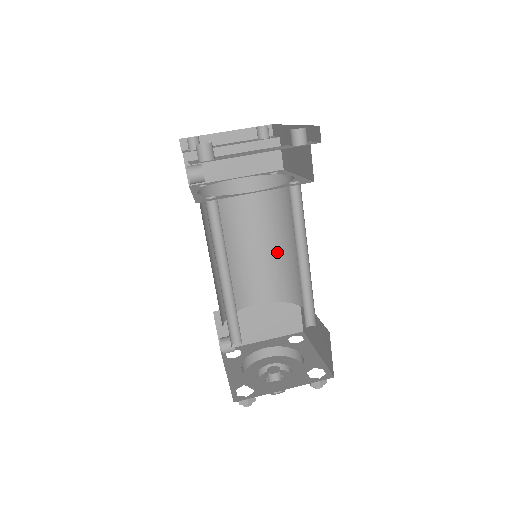
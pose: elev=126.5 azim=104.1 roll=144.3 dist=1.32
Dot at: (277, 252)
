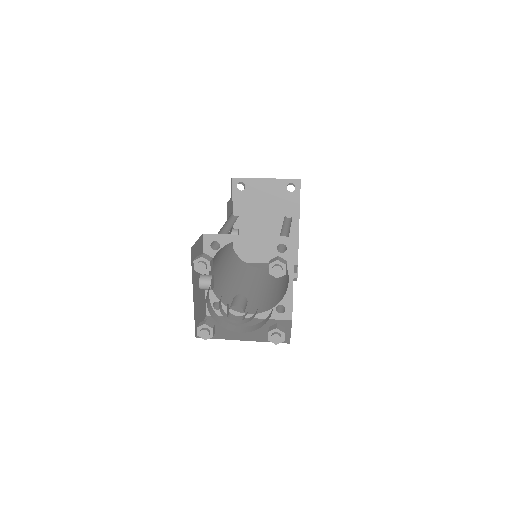
Dot at: (277, 286)
